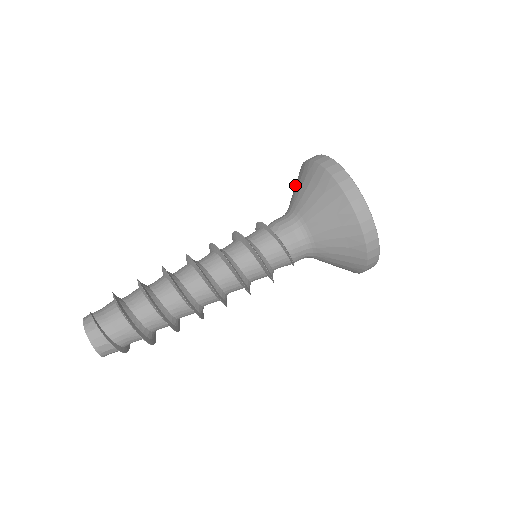
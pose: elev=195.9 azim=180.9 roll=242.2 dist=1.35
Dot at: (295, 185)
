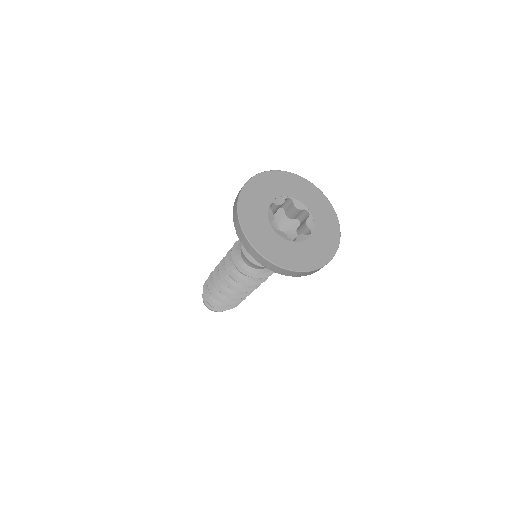
Dot at: occluded
